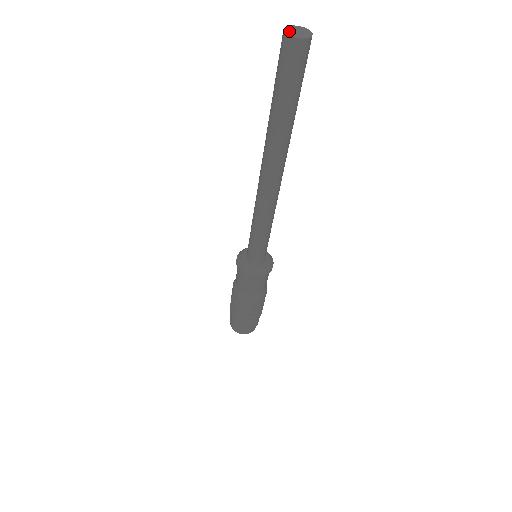
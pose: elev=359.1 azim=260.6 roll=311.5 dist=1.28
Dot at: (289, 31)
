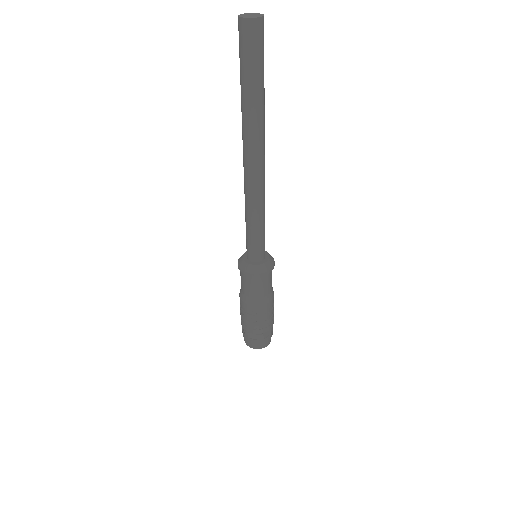
Dot at: (243, 16)
